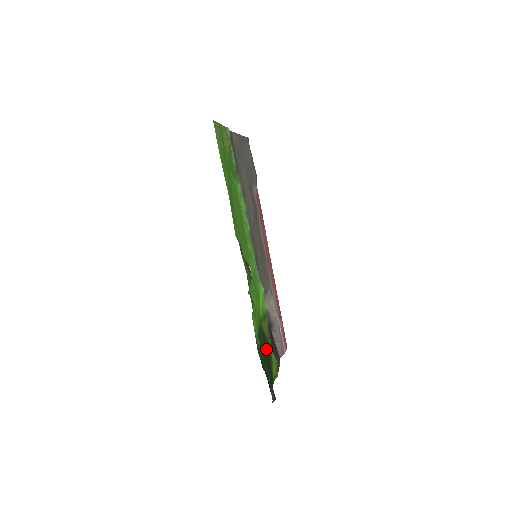
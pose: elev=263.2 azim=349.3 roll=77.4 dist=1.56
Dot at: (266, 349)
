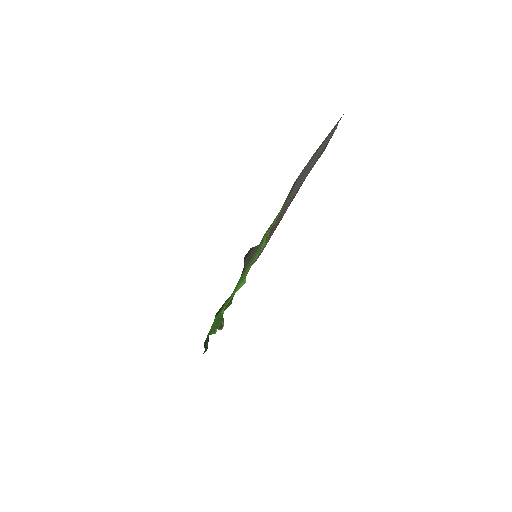
Dot at: occluded
